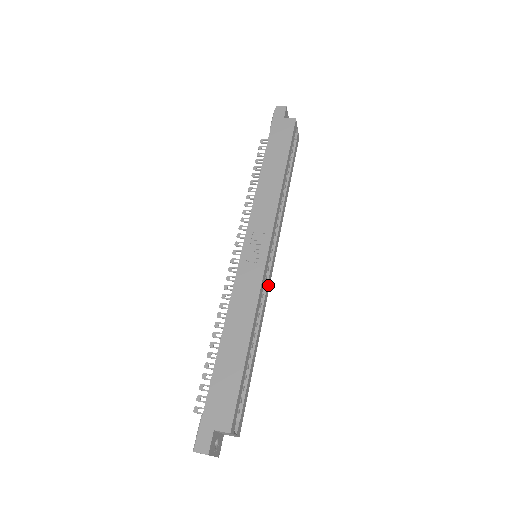
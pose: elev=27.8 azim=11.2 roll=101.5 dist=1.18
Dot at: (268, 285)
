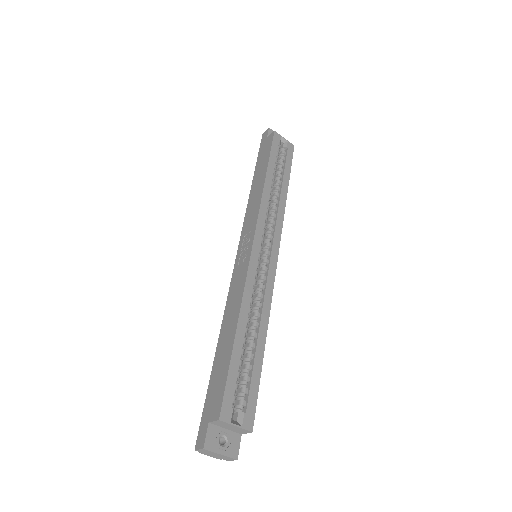
Dot at: (271, 276)
